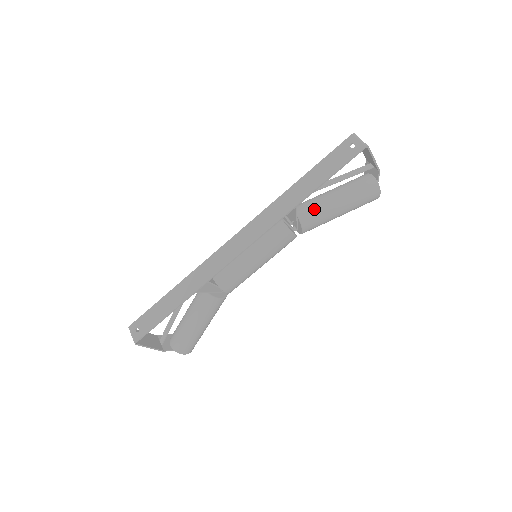
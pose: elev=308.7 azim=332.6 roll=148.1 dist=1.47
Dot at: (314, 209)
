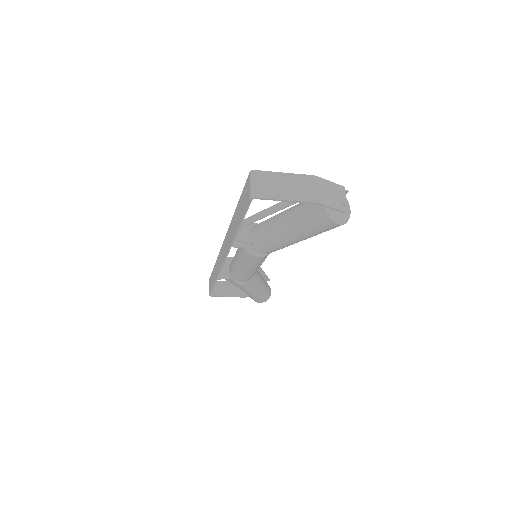
Dot at: (263, 237)
